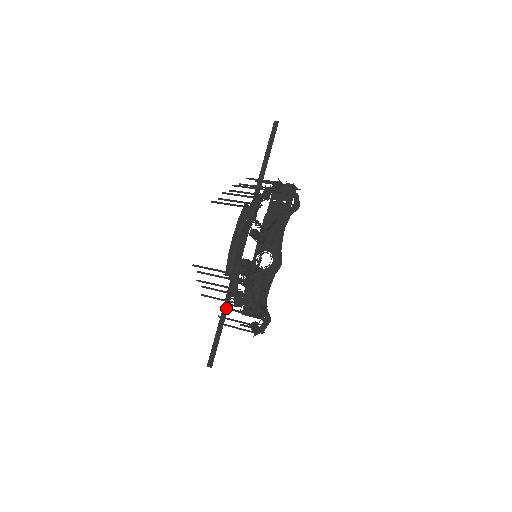
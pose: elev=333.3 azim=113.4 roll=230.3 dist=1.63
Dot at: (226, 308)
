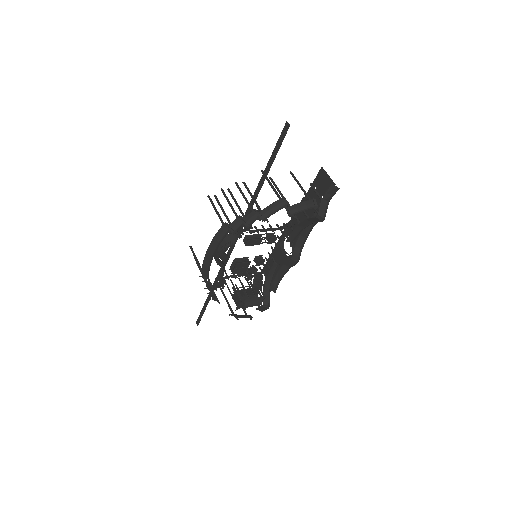
Dot at: occluded
